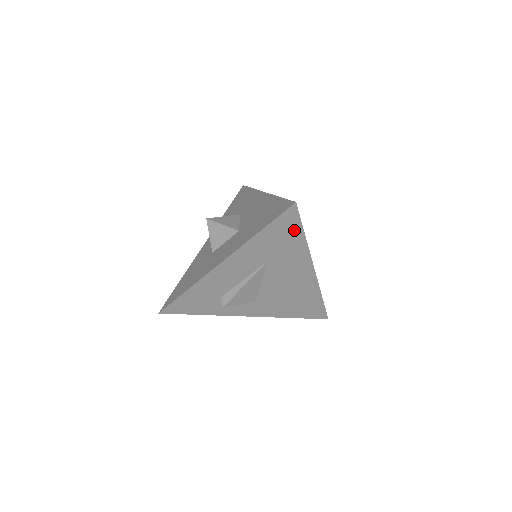
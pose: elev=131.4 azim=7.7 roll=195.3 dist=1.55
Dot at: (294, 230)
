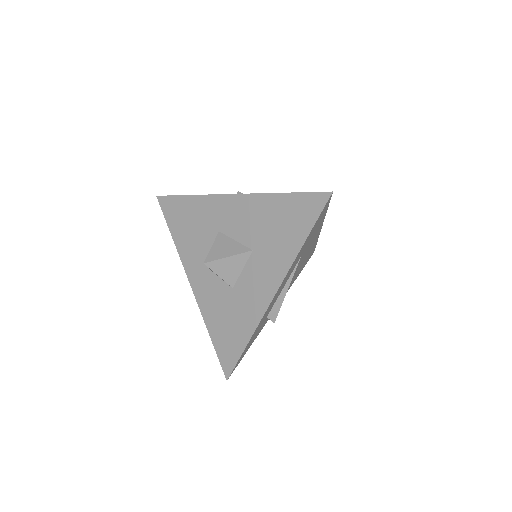
Dot at: (323, 214)
